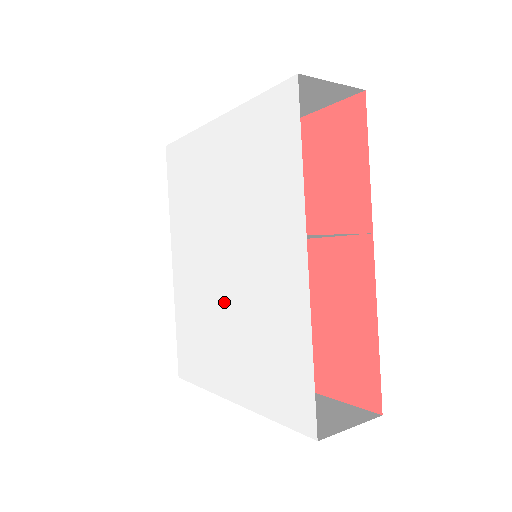
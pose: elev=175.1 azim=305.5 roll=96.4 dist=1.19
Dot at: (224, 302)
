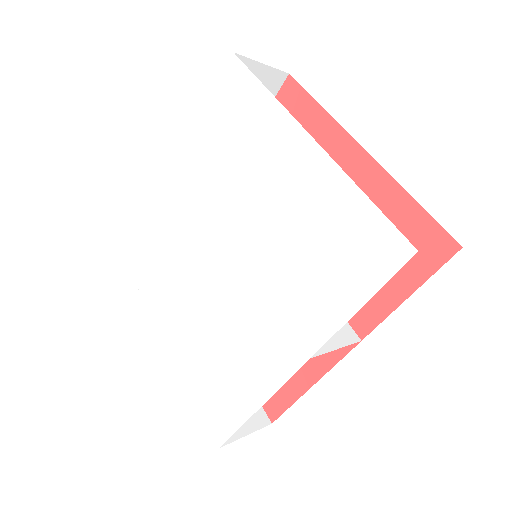
Dot at: (204, 284)
